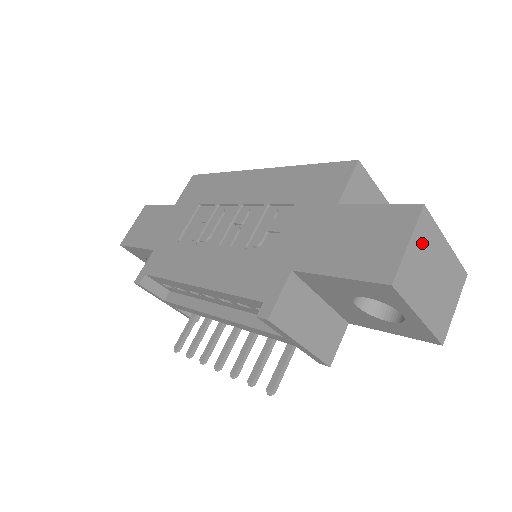
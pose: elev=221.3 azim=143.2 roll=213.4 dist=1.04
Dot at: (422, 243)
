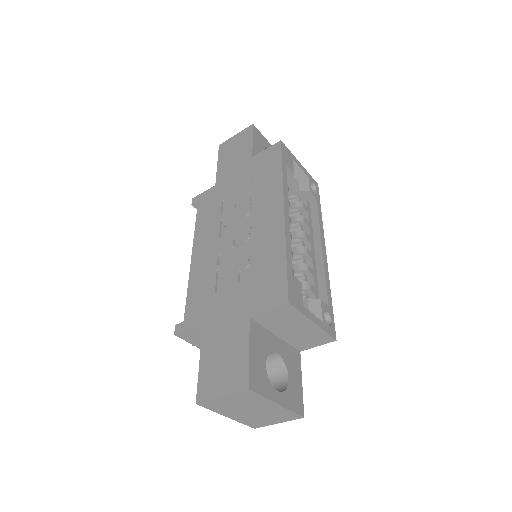
Dot at: (240, 399)
